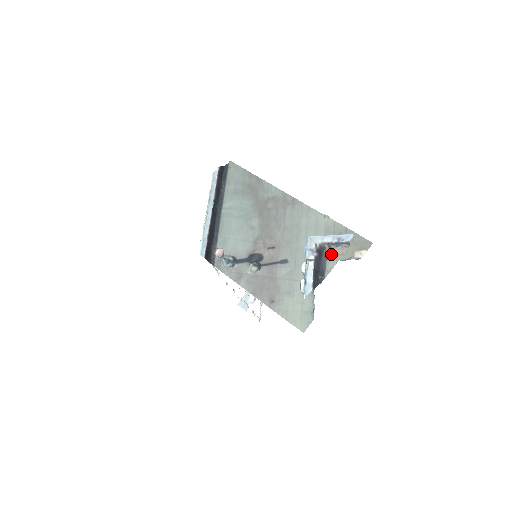
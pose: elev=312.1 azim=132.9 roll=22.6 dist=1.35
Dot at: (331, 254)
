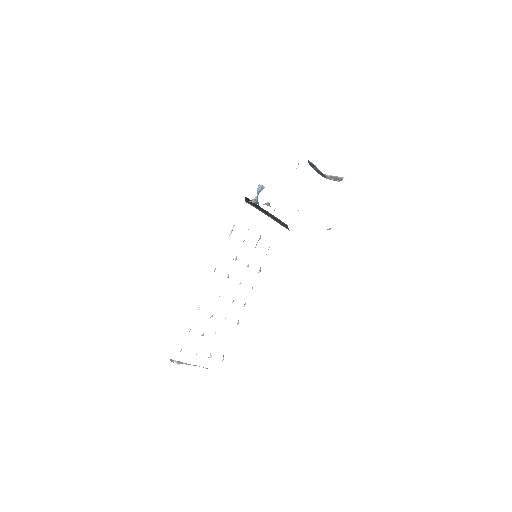
Dot at: occluded
